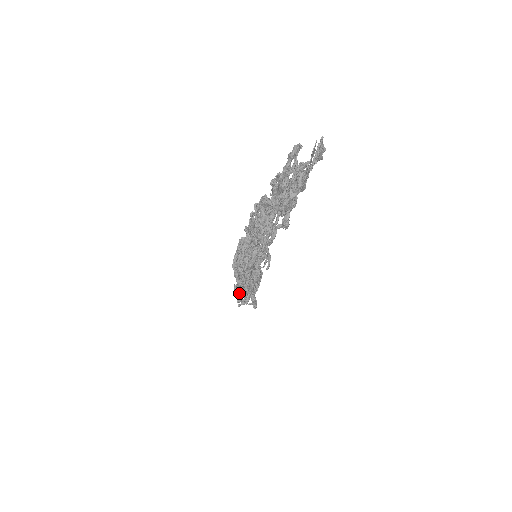
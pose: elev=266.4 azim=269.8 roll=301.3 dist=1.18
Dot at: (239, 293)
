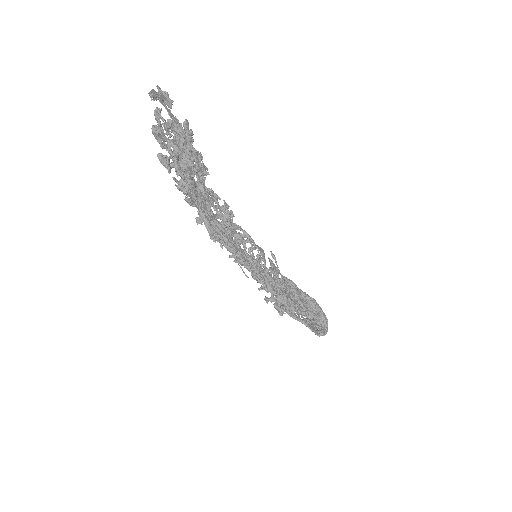
Dot at: (273, 304)
